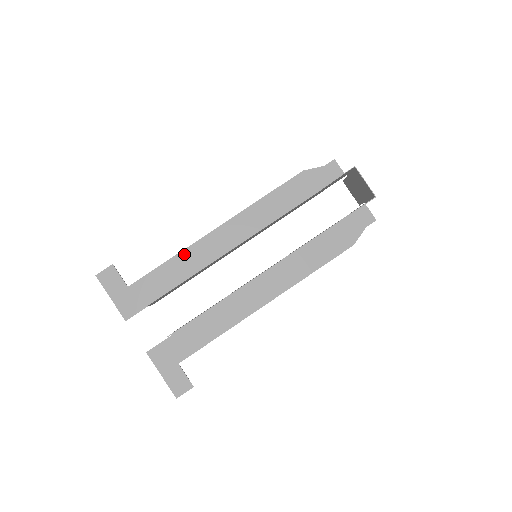
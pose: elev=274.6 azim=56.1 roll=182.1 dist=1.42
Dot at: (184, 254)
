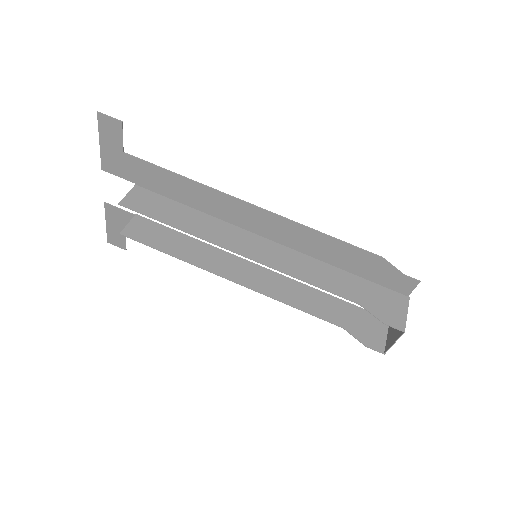
Dot at: (199, 187)
